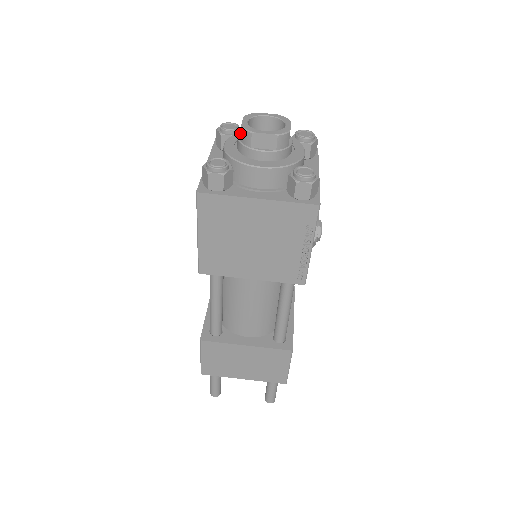
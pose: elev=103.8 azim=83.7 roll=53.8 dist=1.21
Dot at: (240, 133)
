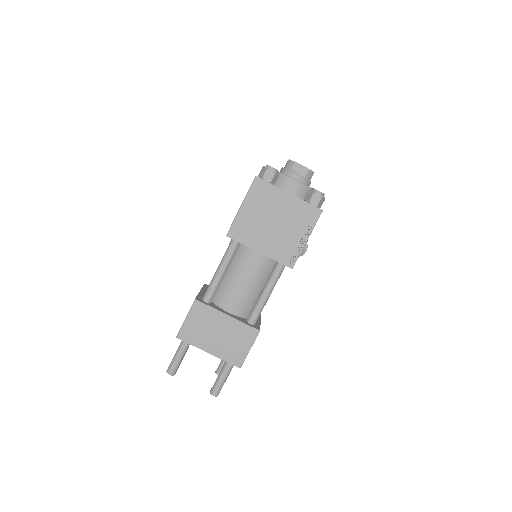
Dot at: occluded
